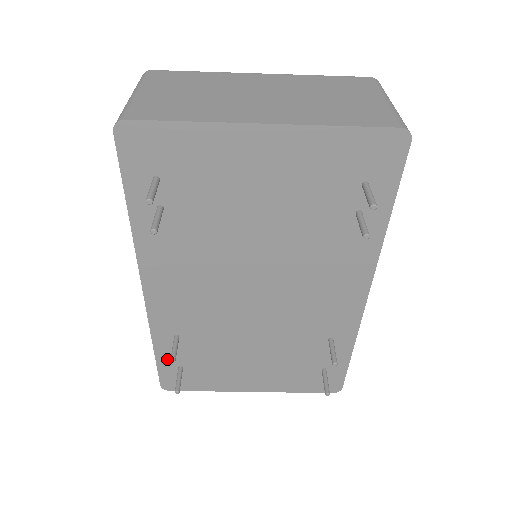
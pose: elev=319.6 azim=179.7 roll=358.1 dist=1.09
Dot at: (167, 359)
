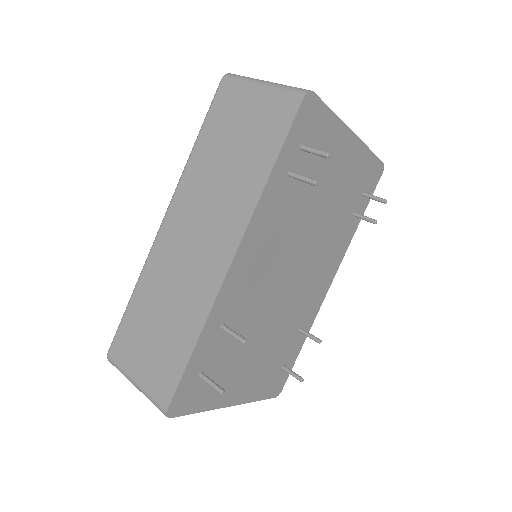
Dot at: (197, 362)
